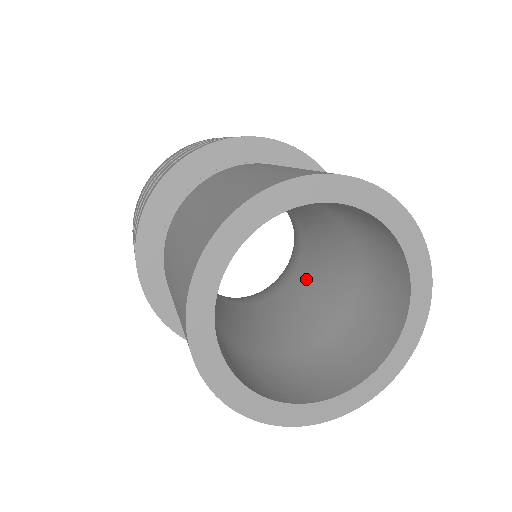
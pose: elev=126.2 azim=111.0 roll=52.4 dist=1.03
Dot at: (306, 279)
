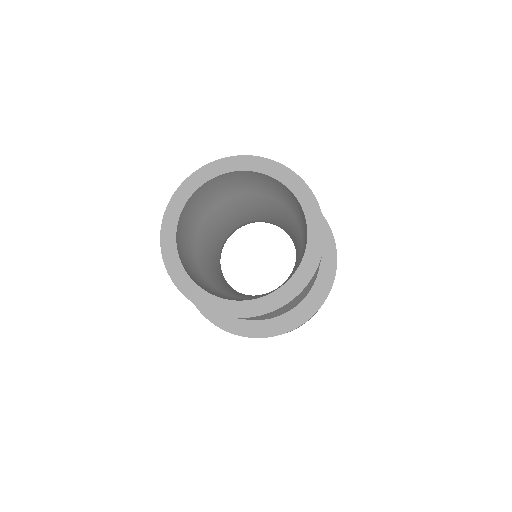
Dot at: occluded
